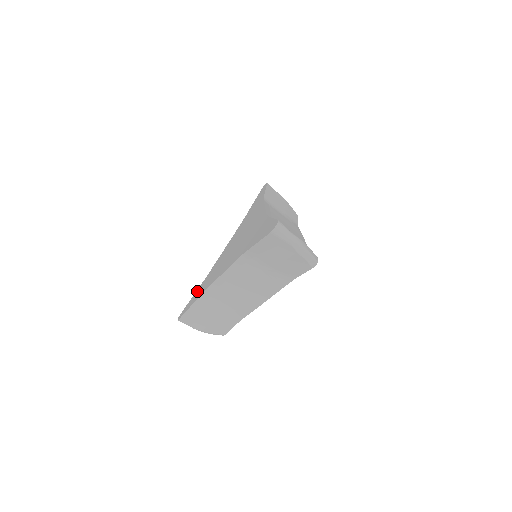
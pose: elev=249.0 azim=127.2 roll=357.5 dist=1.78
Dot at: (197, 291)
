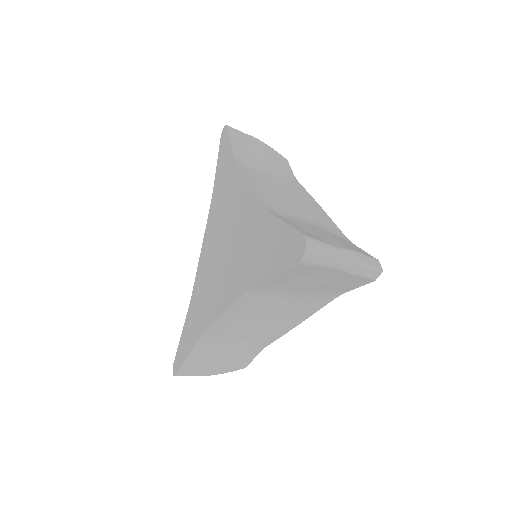
Dot at: (185, 327)
